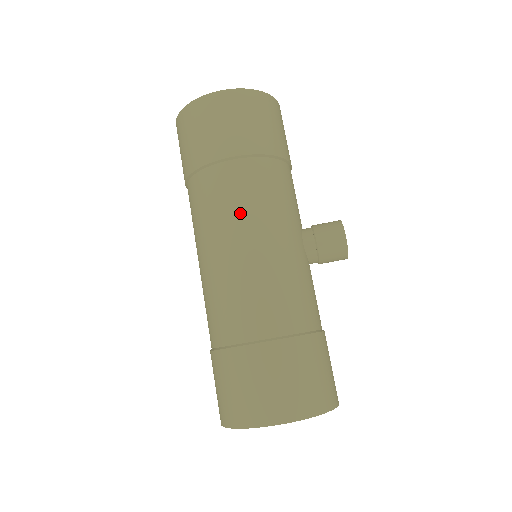
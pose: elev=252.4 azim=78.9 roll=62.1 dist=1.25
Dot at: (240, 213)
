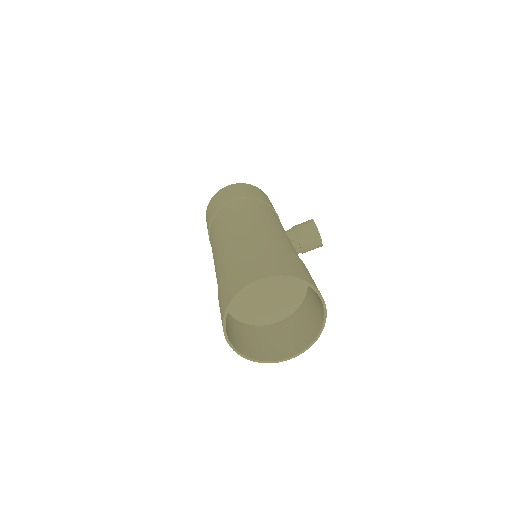
Dot at: (237, 214)
